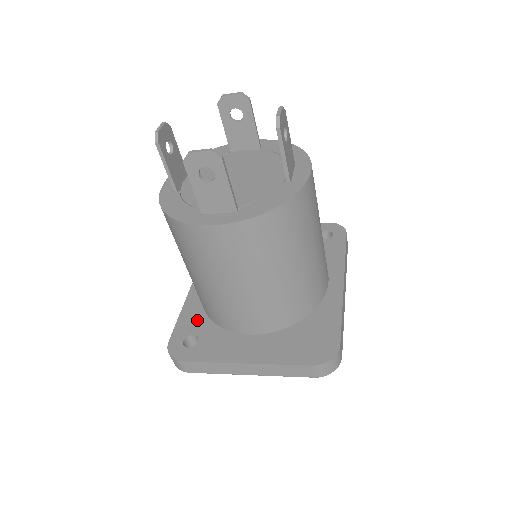
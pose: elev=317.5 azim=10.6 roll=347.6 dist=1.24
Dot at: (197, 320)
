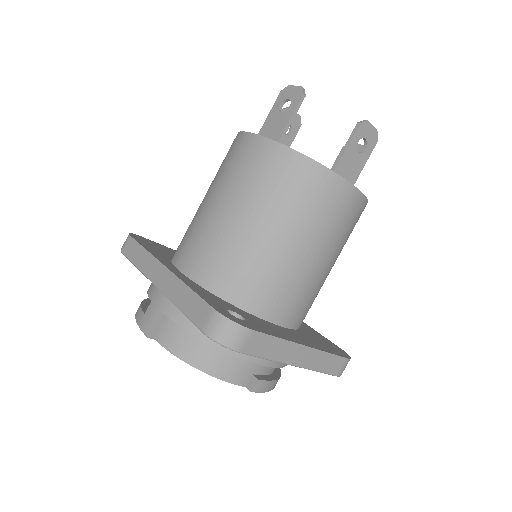
Dot at: (217, 299)
